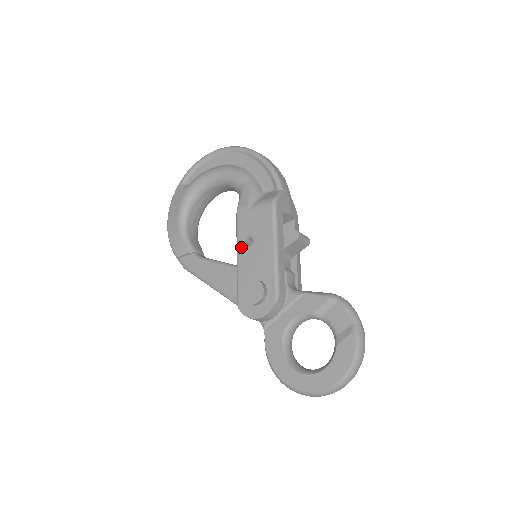
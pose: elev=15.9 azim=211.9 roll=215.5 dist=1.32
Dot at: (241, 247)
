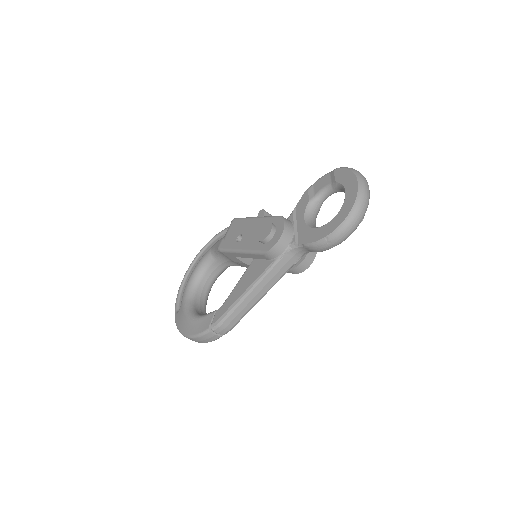
Dot at: (237, 246)
